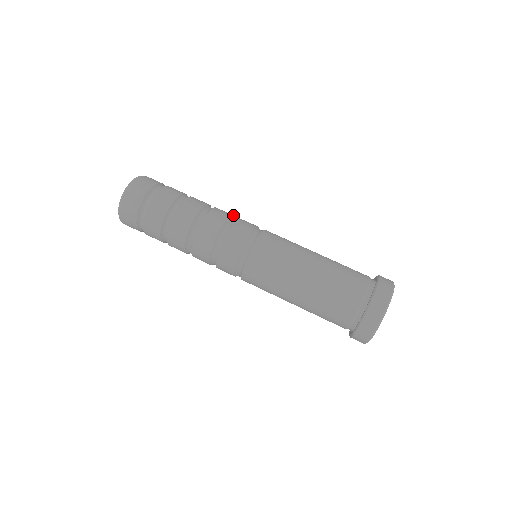
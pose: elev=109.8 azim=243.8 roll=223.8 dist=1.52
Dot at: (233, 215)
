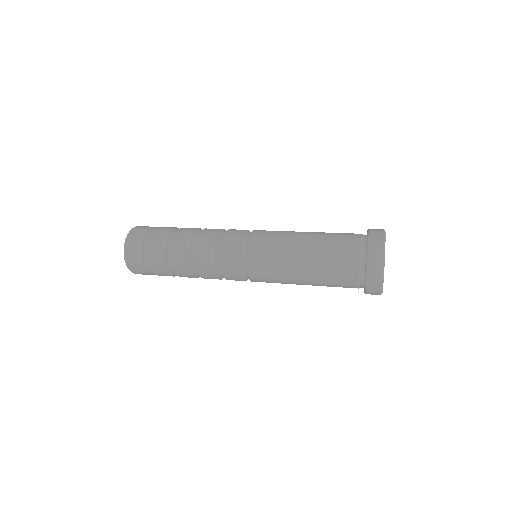
Dot at: occluded
